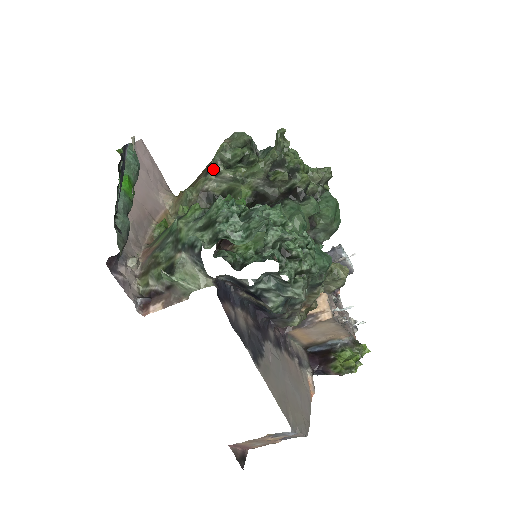
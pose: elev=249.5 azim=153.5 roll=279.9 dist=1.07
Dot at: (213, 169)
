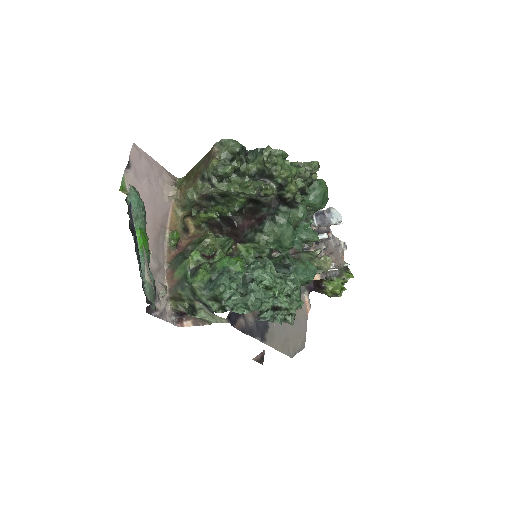
Dot at: (208, 180)
